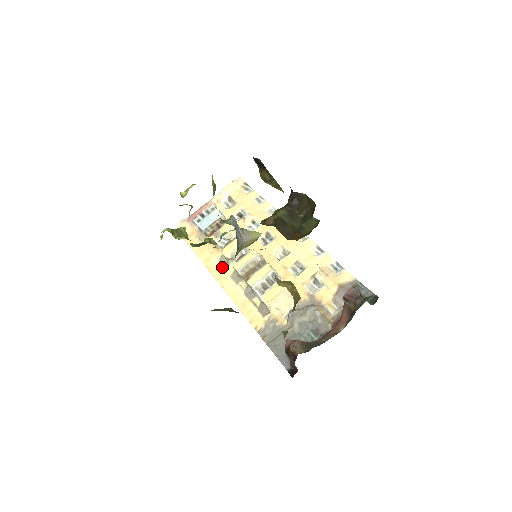
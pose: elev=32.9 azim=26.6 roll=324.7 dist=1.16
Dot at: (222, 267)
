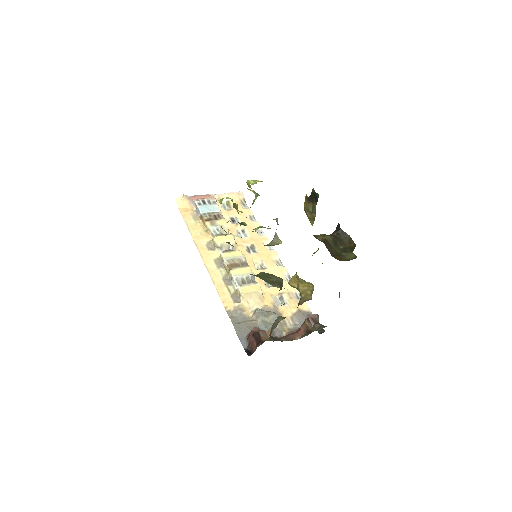
Dot at: (208, 249)
